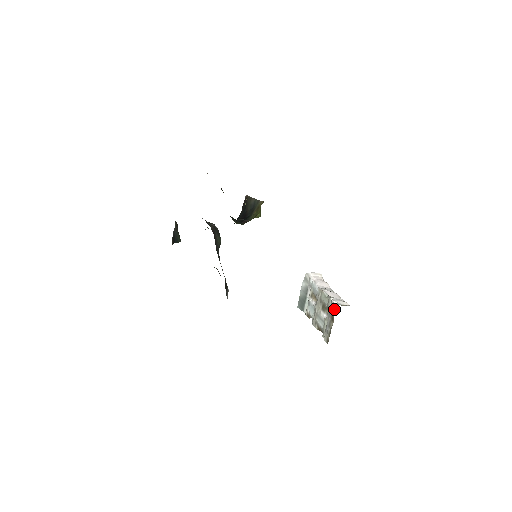
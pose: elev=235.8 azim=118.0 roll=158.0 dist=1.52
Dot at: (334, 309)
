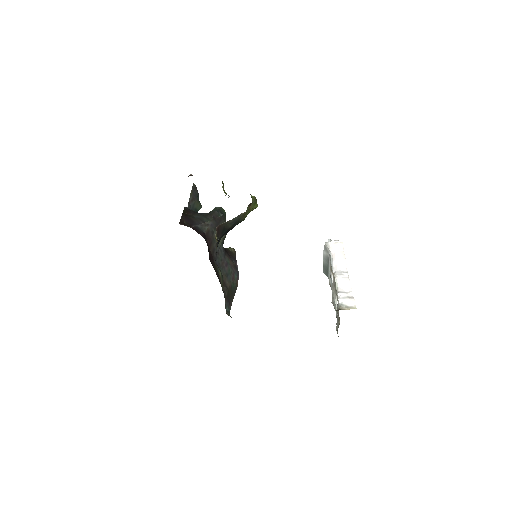
Dot at: (338, 311)
